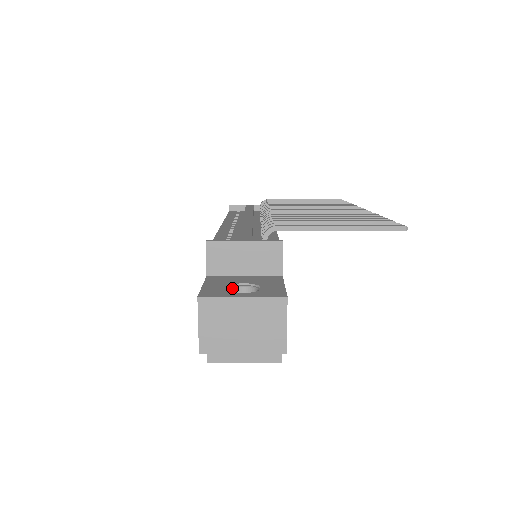
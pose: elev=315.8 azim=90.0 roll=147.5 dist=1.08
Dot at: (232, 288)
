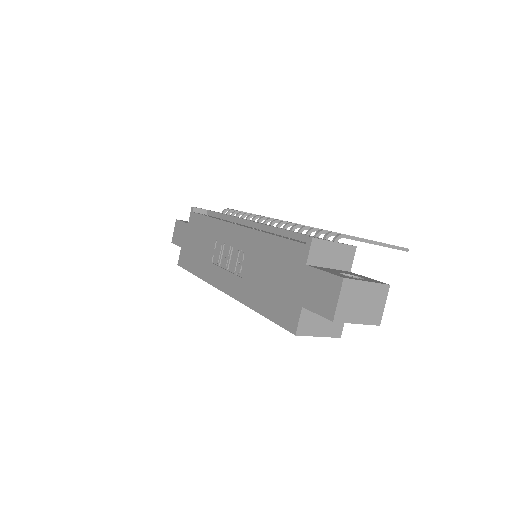
Dot at: occluded
